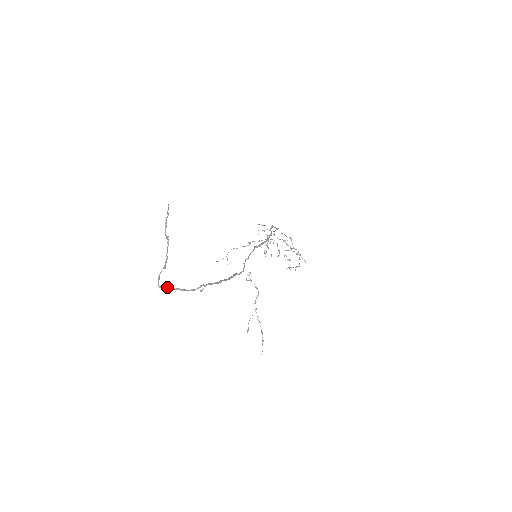
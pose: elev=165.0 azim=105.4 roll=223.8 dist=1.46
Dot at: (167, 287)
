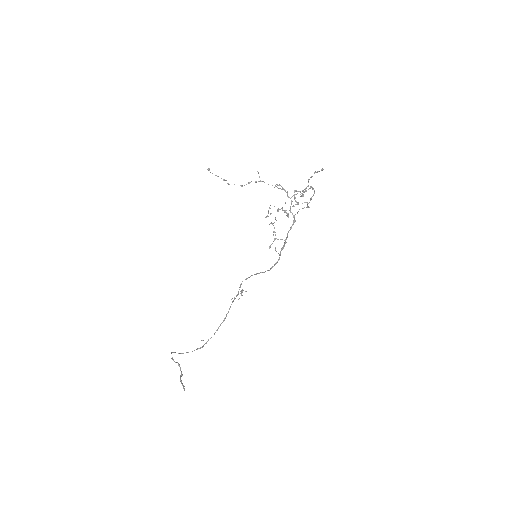
Dot at: occluded
